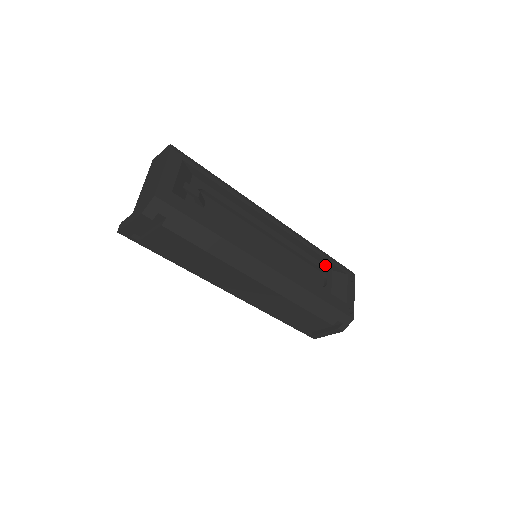
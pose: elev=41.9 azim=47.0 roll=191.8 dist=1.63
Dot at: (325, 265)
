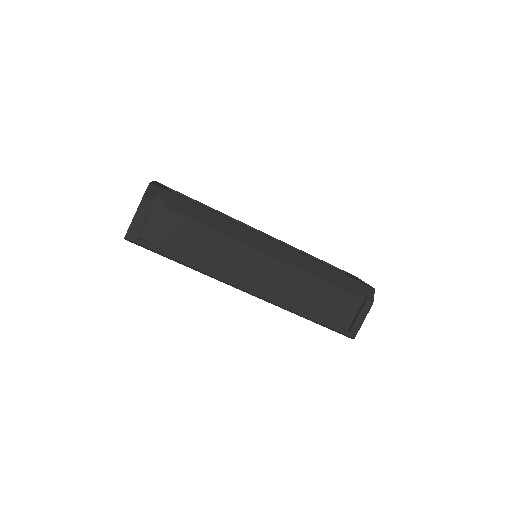
Dot at: occluded
